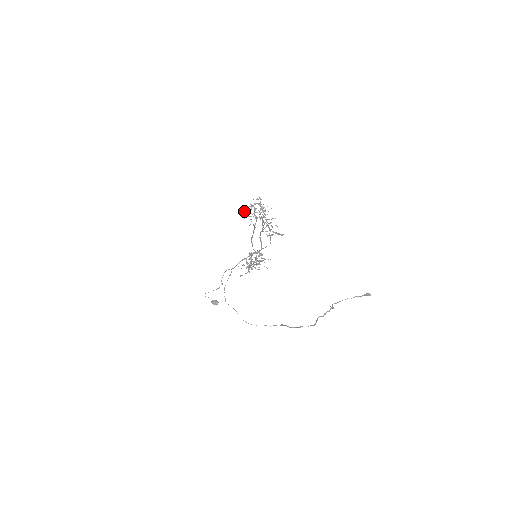
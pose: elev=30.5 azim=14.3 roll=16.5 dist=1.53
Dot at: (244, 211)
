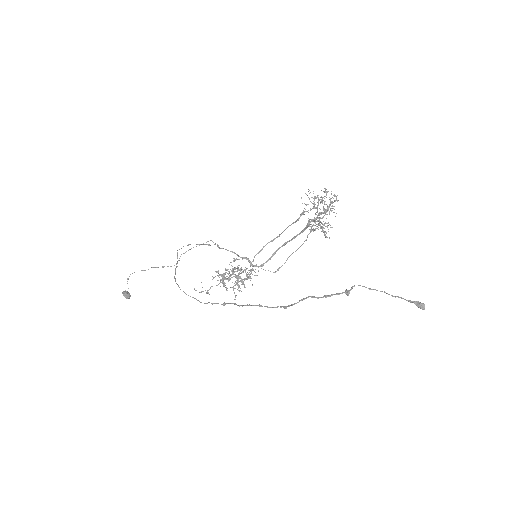
Dot at: occluded
